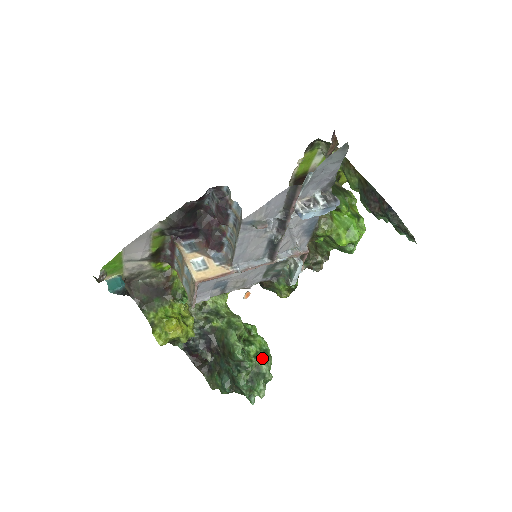
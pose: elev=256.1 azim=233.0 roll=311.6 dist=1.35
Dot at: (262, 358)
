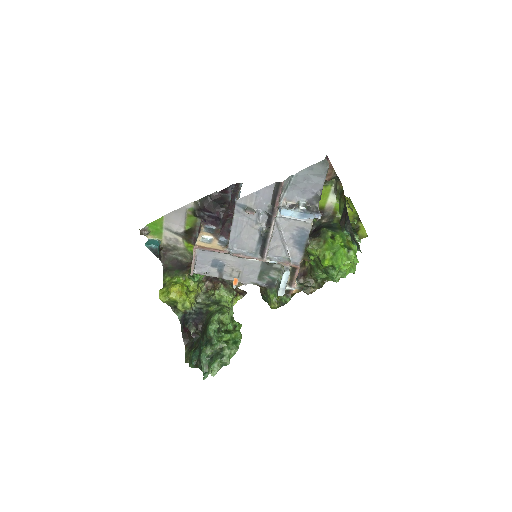
Dot at: (229, 344)
